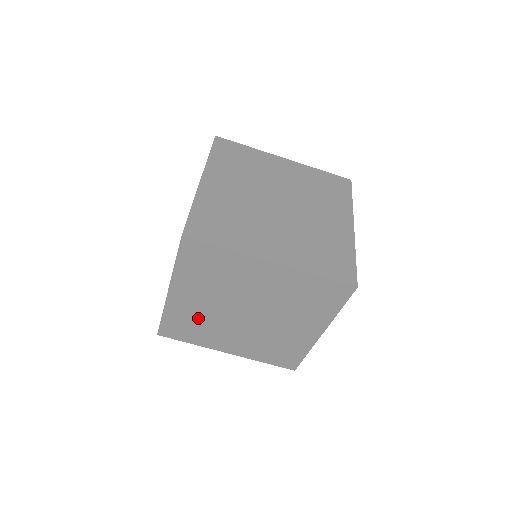
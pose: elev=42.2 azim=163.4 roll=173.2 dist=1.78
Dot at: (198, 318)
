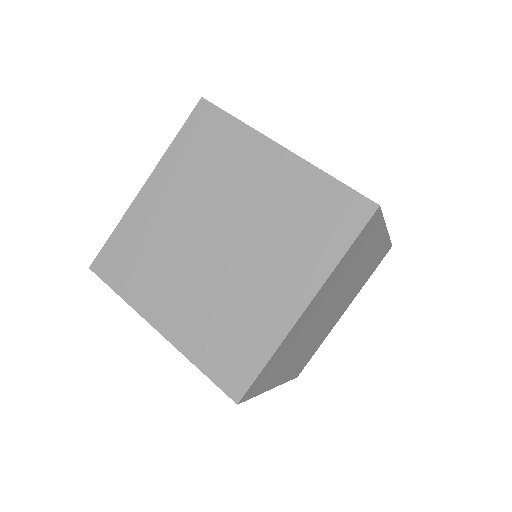
Dot at: (155, 240)
